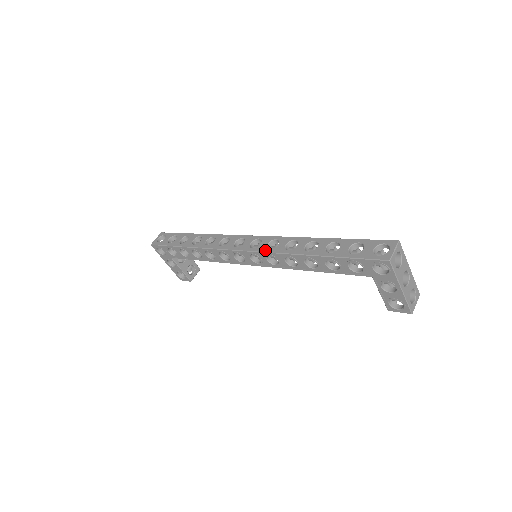
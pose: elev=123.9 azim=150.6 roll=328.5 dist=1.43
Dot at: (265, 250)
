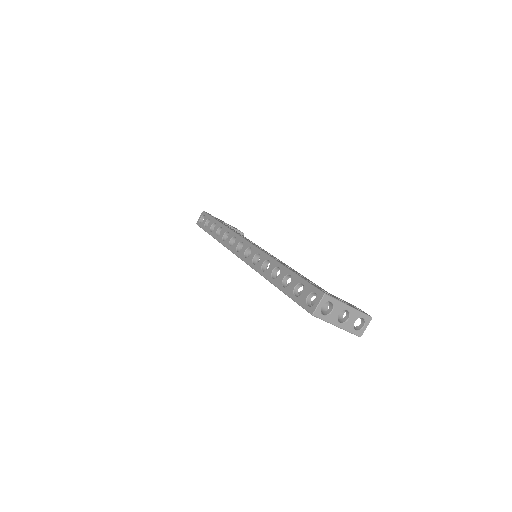
Dot at: (250, 264)
